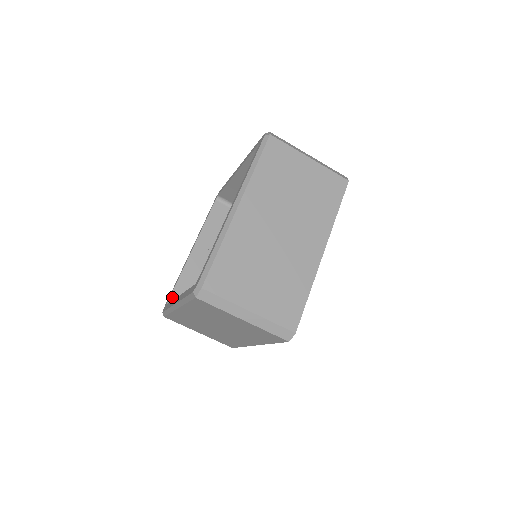
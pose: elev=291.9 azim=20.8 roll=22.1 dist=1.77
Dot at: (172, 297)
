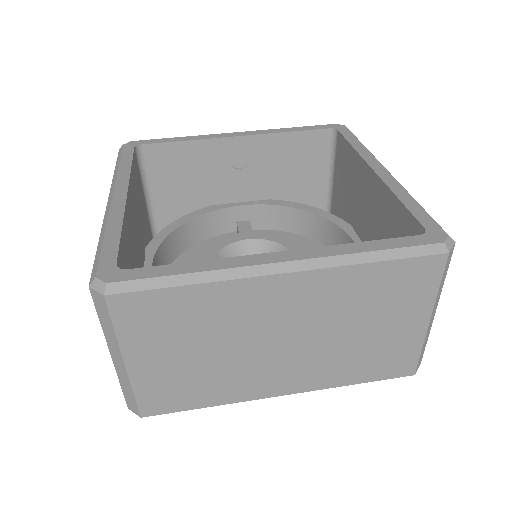
Dot at: (152, 147)
